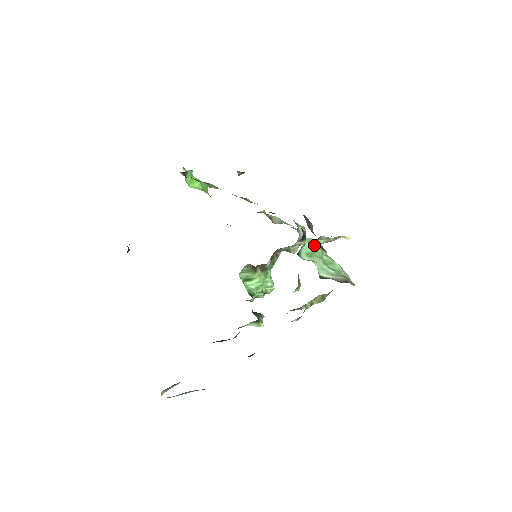
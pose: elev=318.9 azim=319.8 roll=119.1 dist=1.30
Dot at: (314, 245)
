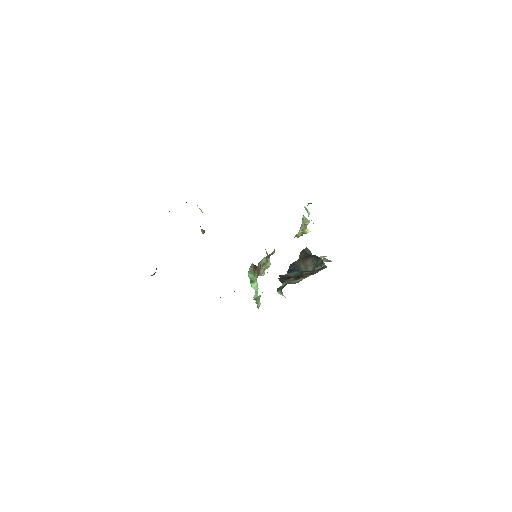
Dot at: occluded
